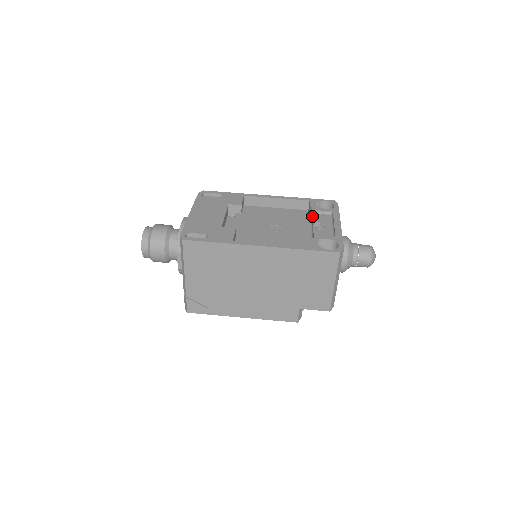
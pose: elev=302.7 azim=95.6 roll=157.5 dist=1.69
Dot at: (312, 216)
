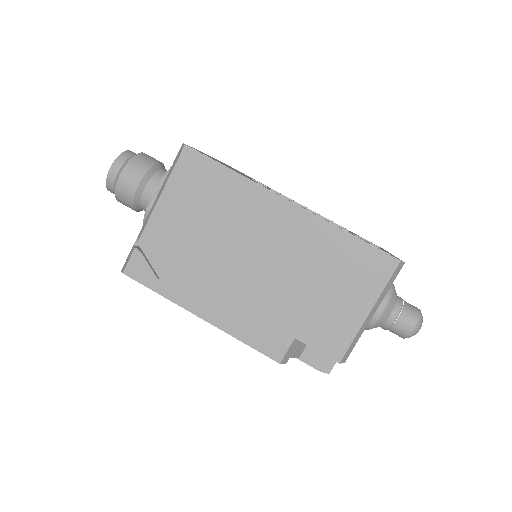
Dot at: occluded
